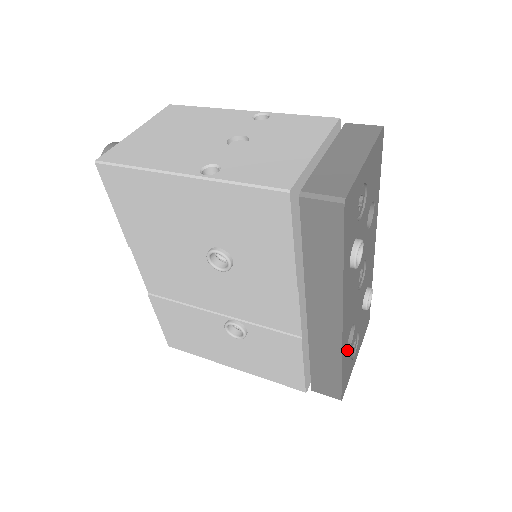
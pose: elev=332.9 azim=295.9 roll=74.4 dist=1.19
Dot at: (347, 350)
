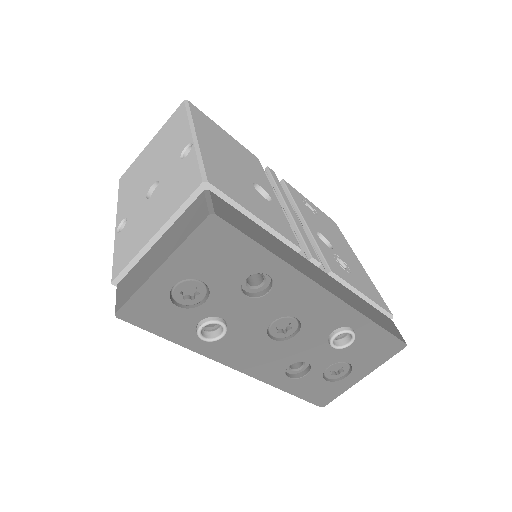
Dot at: (294, 379)
